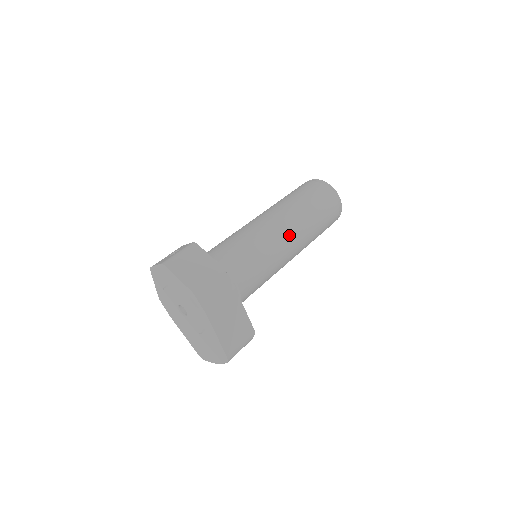
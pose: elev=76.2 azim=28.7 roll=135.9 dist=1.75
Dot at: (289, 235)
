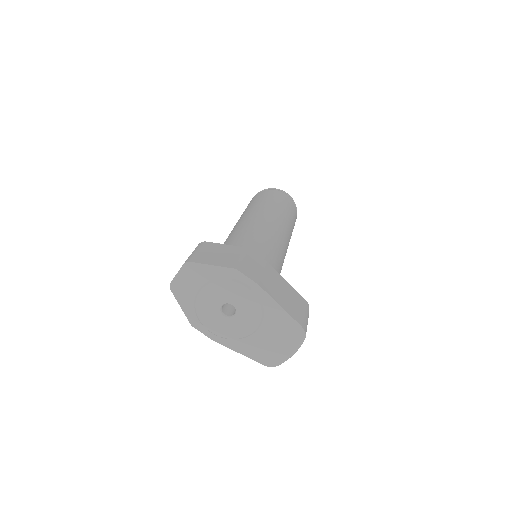
Dot at: (275, 221)
